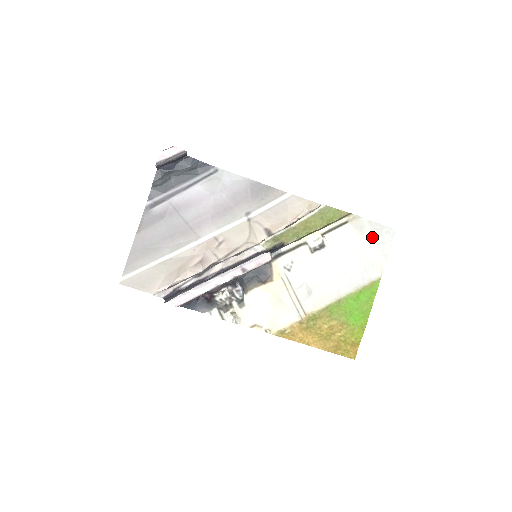
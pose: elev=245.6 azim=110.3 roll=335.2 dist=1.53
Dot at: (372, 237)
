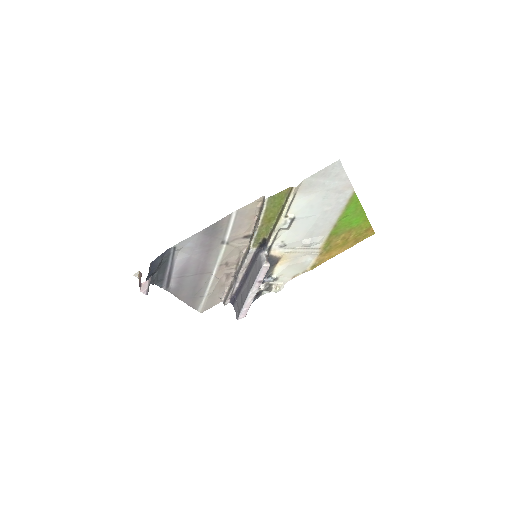
Dot at: (324, 181)
